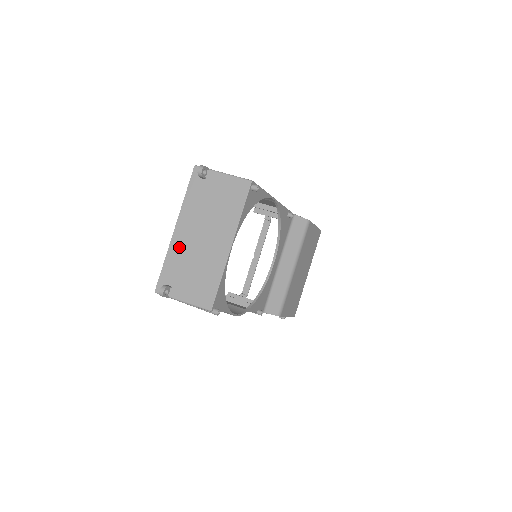
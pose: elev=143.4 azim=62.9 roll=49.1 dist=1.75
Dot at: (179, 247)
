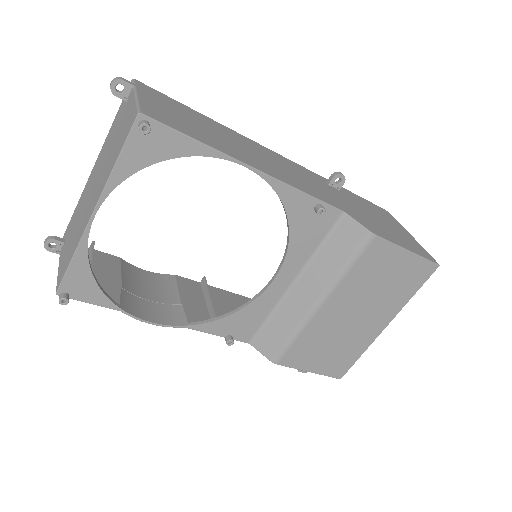
Dot at: (84, 193)
